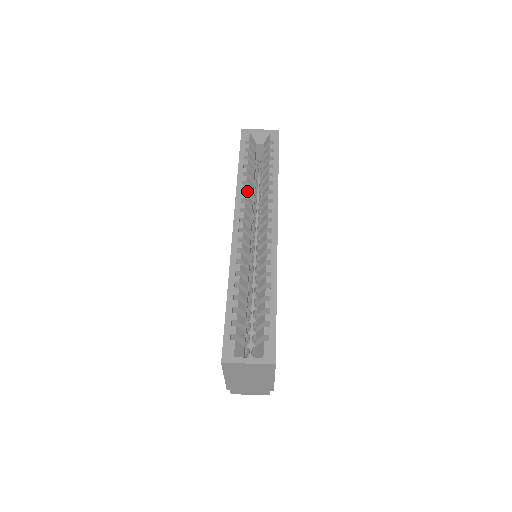
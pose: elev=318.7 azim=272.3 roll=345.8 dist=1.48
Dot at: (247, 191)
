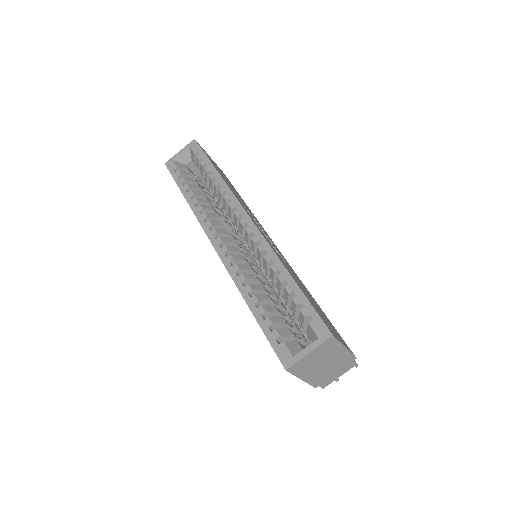
Dot at: (205, 209)
